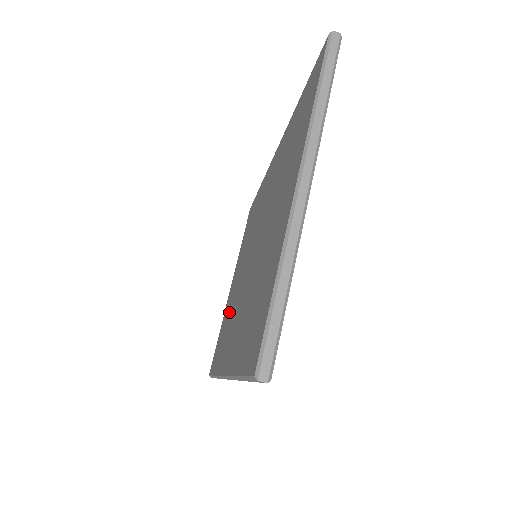
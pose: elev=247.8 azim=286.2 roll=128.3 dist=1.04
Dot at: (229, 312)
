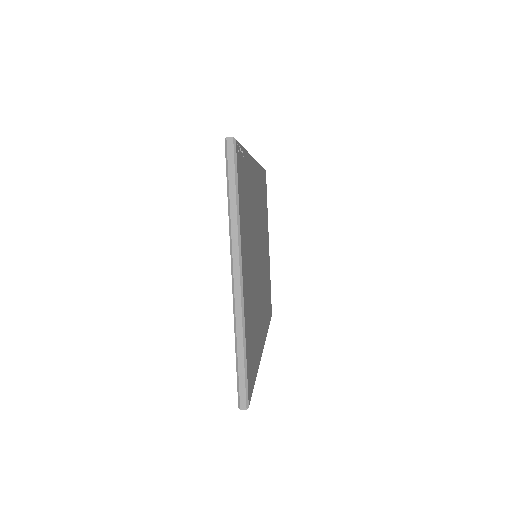
Dot at: occluded
